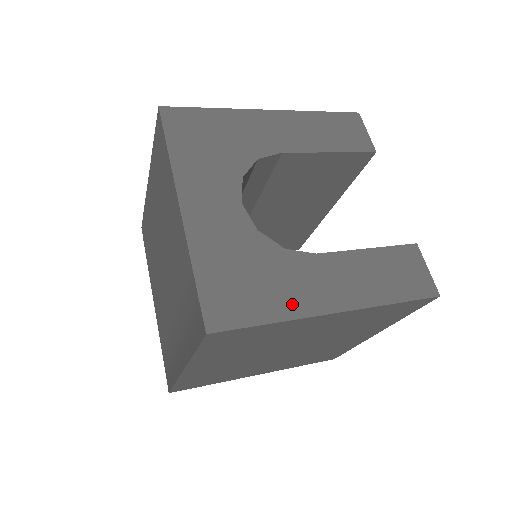
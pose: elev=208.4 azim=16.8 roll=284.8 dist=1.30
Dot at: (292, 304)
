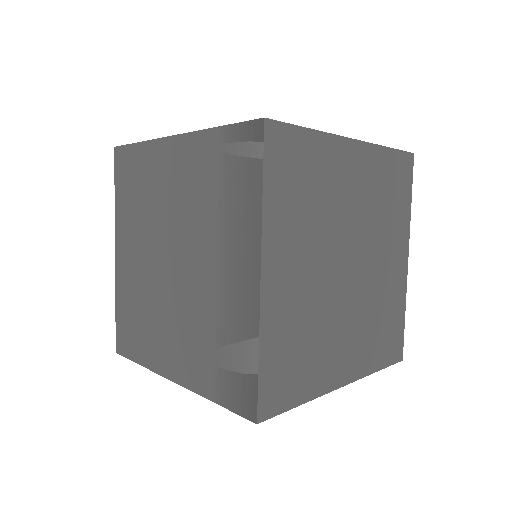
Dot at: occluded
